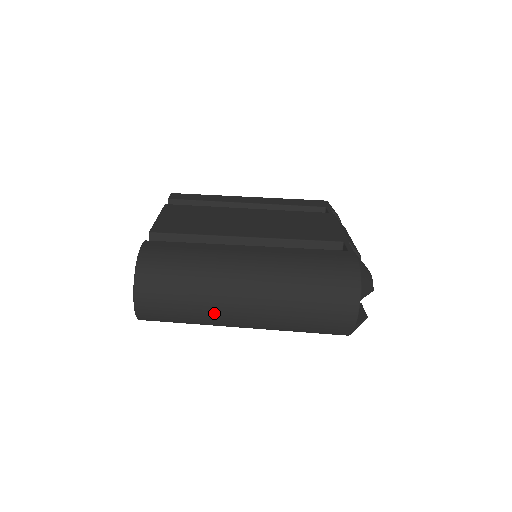
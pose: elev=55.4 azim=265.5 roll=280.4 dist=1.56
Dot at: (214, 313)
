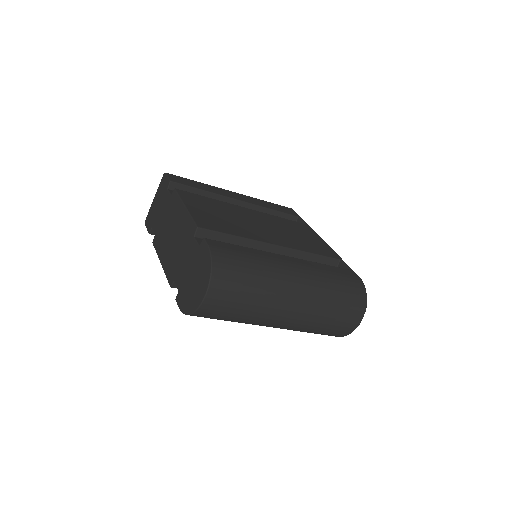
Dot at: (264, 316)
